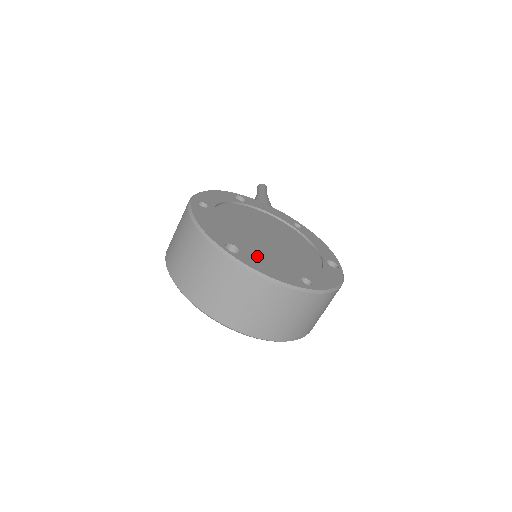
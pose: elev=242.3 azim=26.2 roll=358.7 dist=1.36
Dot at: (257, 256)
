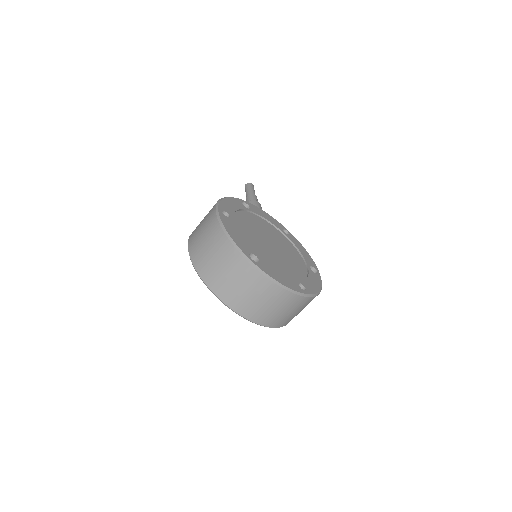
Dot at: (269, 264)
